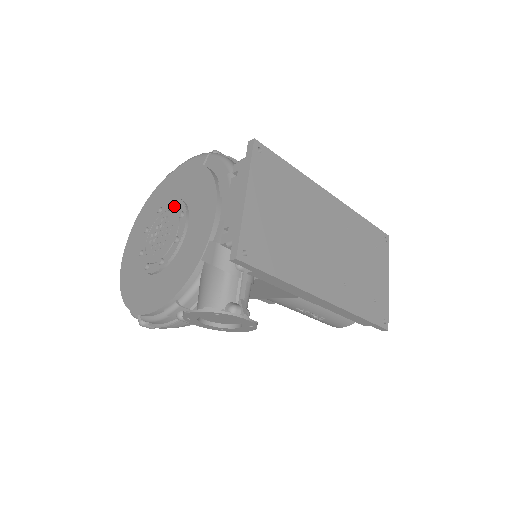
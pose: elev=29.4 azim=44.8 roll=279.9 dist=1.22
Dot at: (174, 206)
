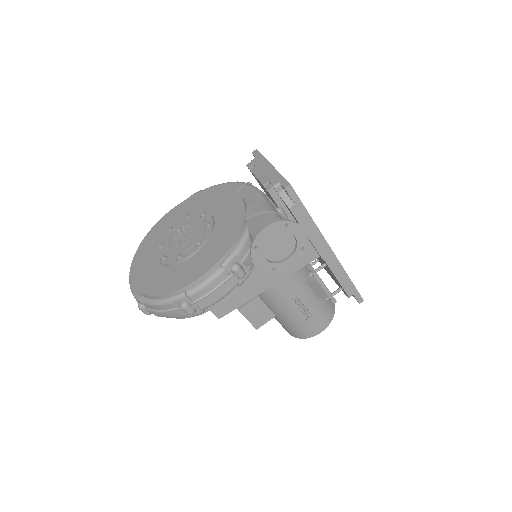
Dot at: (188, 218)
